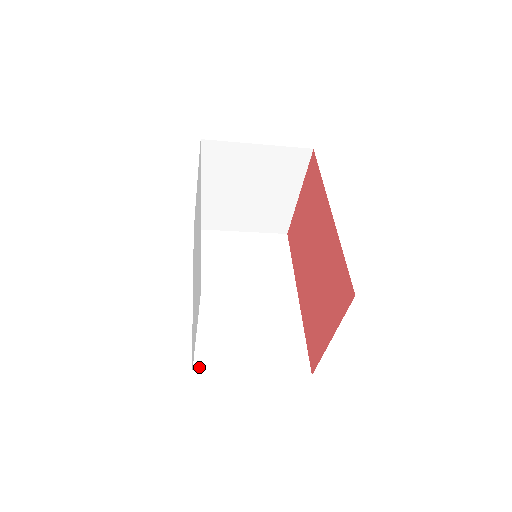
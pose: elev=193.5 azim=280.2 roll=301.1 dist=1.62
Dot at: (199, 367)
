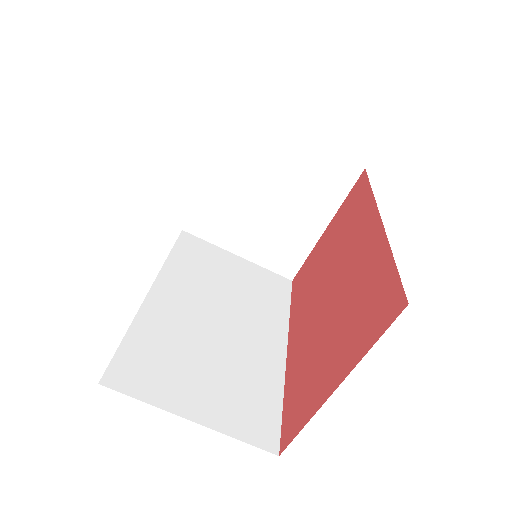
Dot at: (115, 376)
